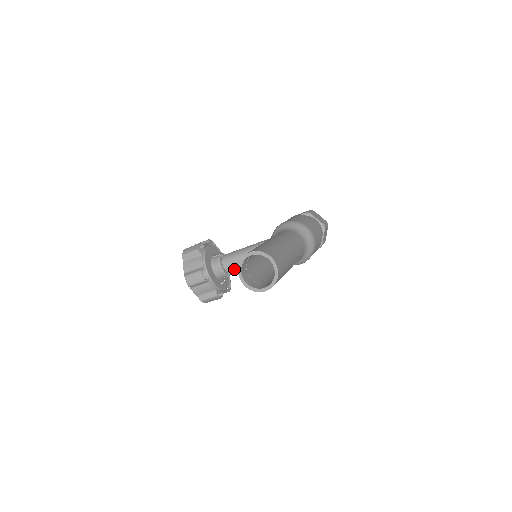
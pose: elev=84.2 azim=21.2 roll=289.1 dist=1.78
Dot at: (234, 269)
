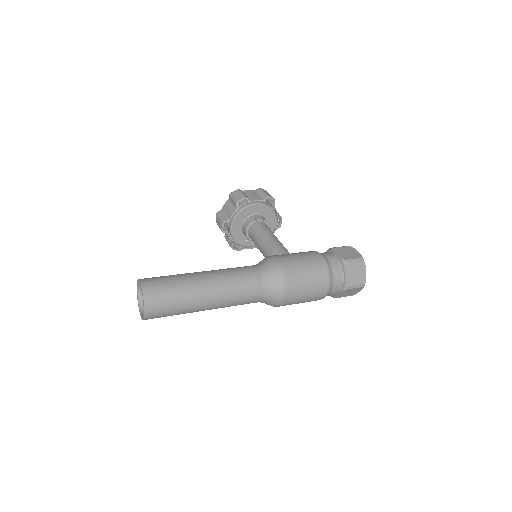
Dot at: occluded
